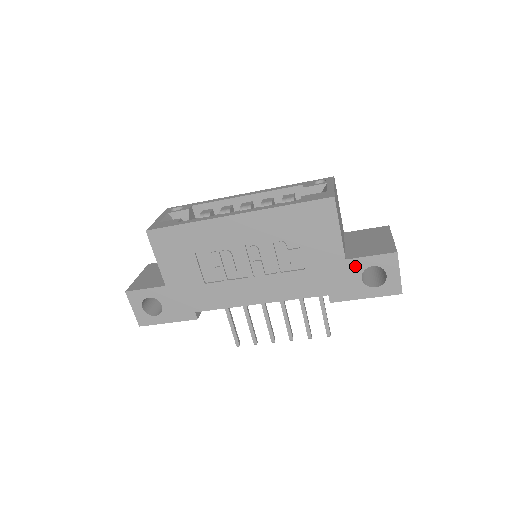
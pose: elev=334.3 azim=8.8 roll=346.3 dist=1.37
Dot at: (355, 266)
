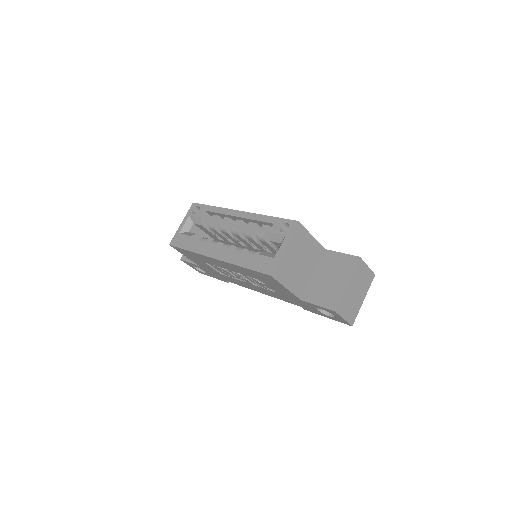
Dot at: (309, 304)
